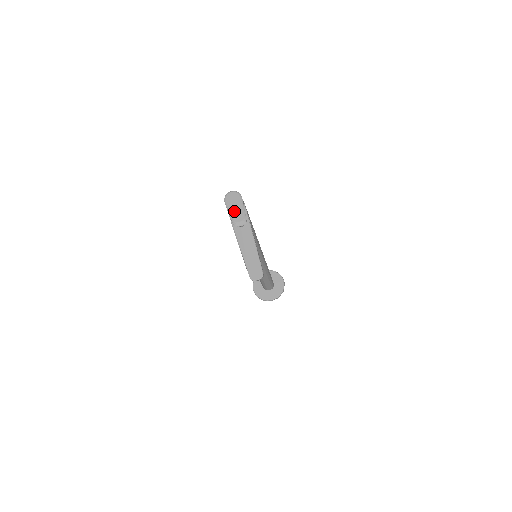
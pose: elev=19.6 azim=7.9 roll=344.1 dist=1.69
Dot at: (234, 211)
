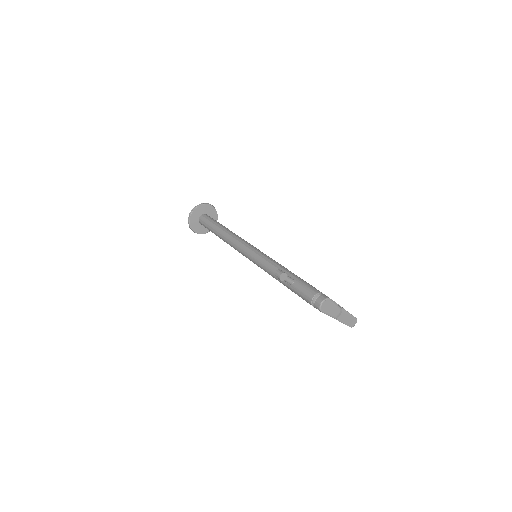
Dot at: (332, 312)
